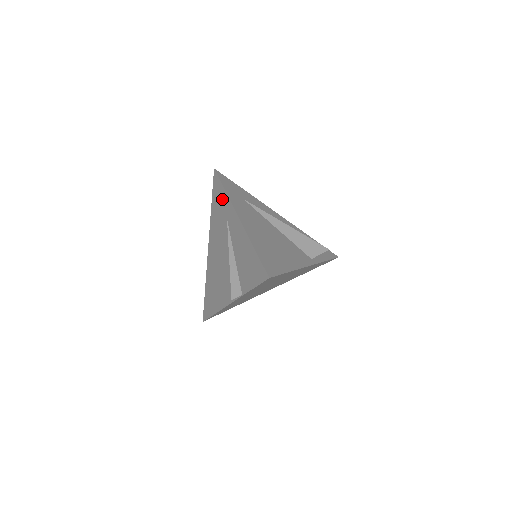
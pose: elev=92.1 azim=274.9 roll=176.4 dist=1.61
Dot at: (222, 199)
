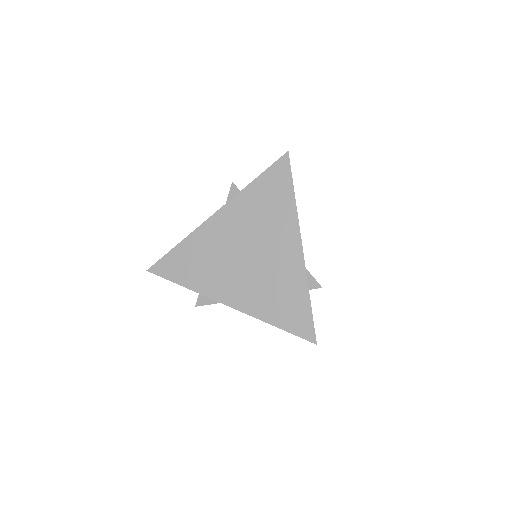
Dot at: occluded
